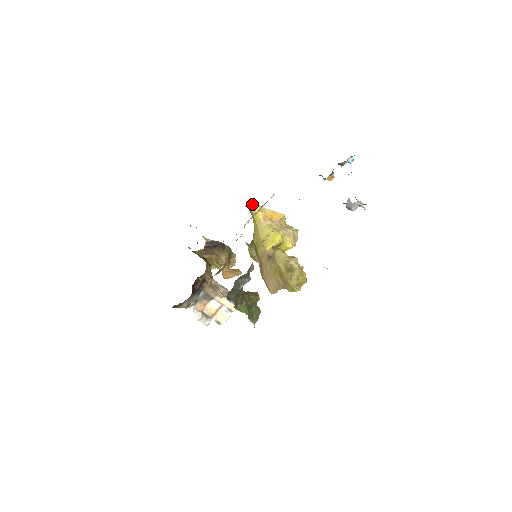
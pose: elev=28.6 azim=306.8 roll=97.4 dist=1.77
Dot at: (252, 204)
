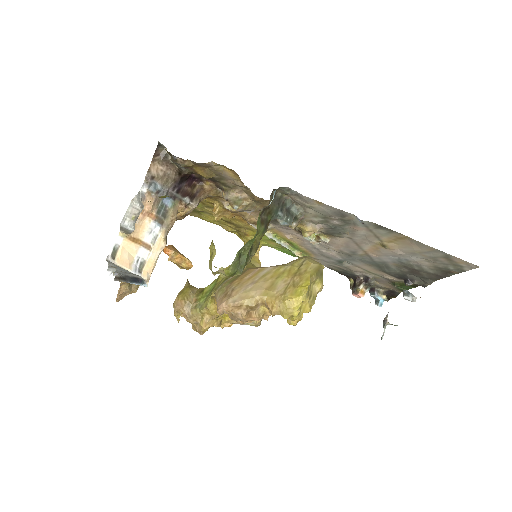
Dot at: (258, 250)
